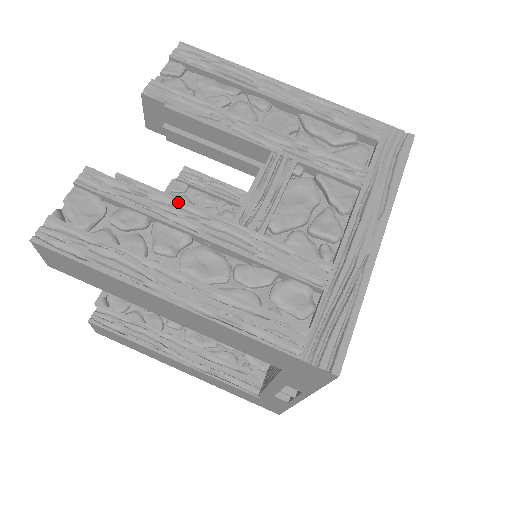
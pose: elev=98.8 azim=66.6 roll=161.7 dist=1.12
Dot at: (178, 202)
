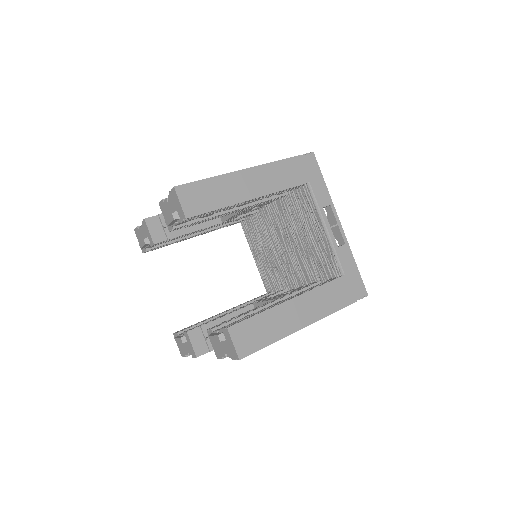
Dot at: occluded
